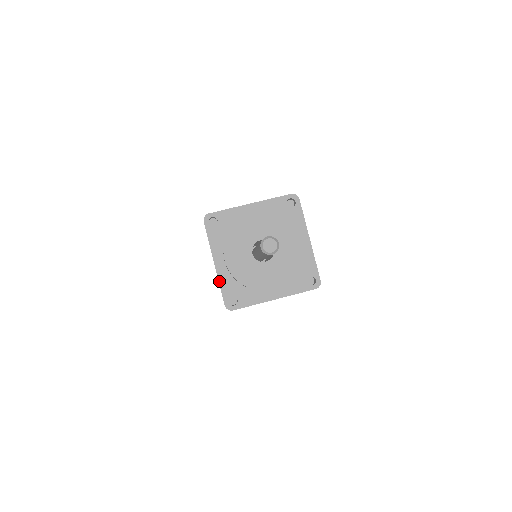
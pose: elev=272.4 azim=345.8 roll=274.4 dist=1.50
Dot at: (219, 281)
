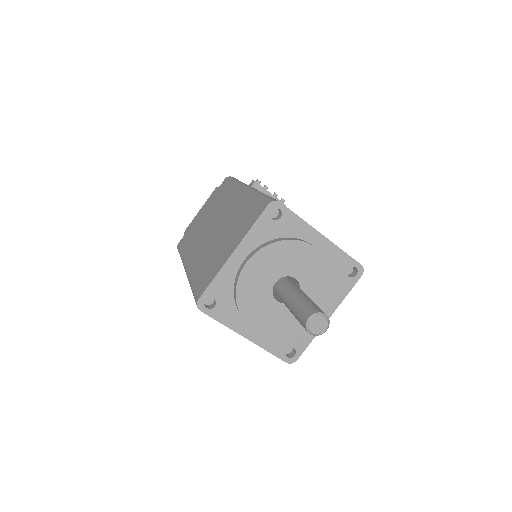
Dot at: (219, 273)
